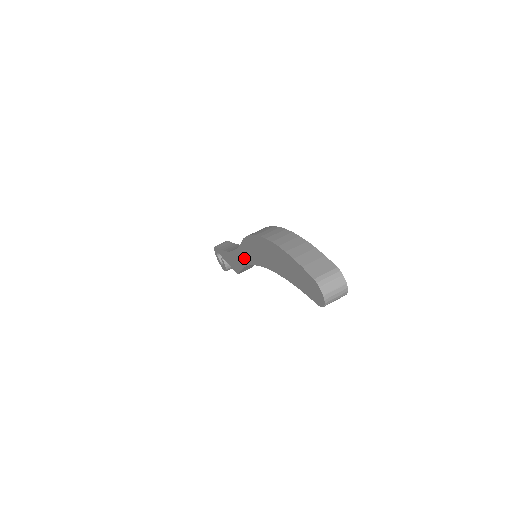
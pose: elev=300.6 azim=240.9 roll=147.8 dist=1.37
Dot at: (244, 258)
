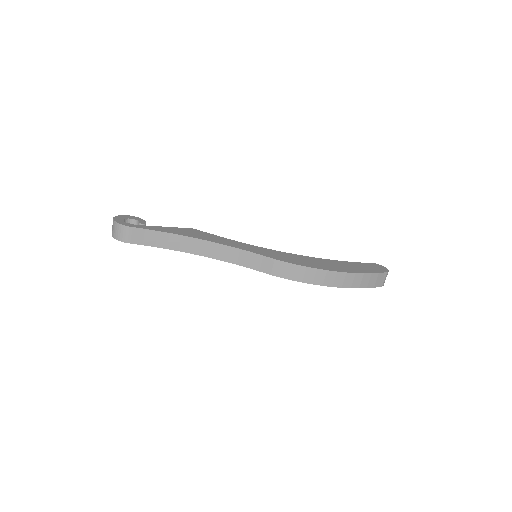
Dot at: occluded
